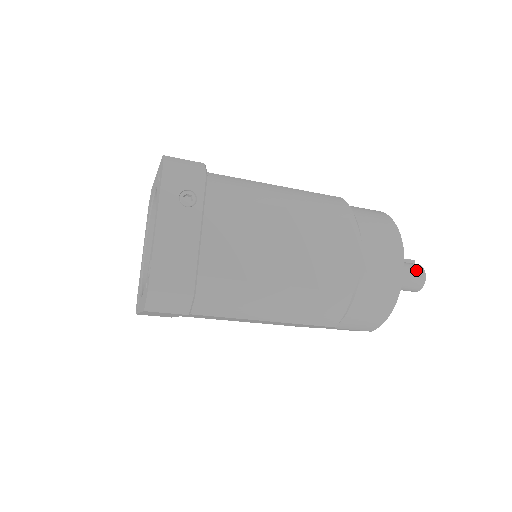
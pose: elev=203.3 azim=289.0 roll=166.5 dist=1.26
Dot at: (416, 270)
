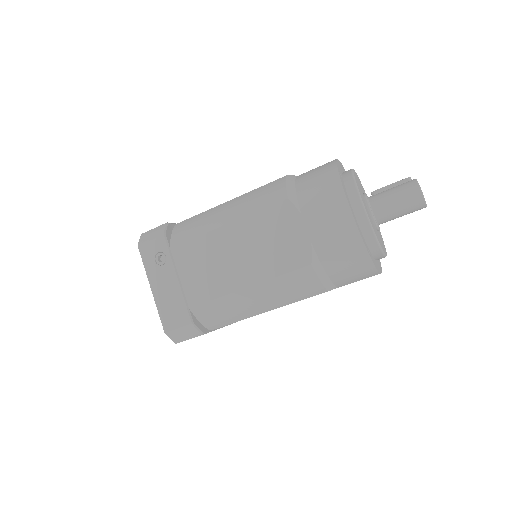
Dot at: (407, 190)
